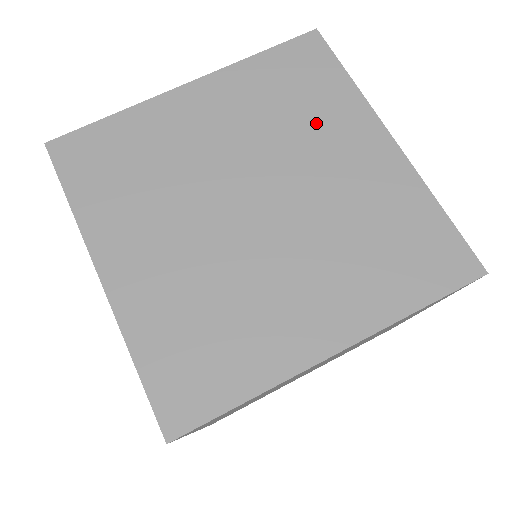
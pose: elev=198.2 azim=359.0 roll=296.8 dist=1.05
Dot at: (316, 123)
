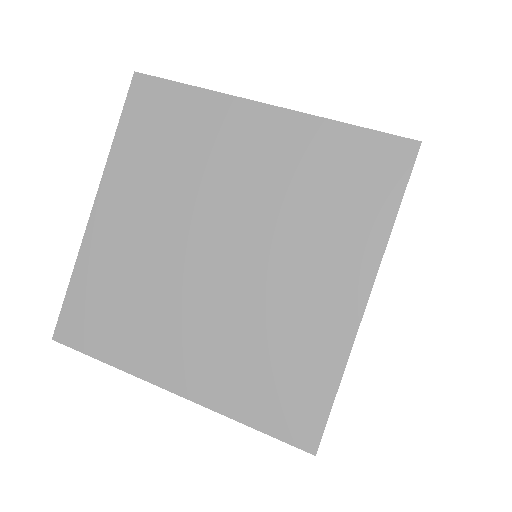
Dot at: (324, 231)
